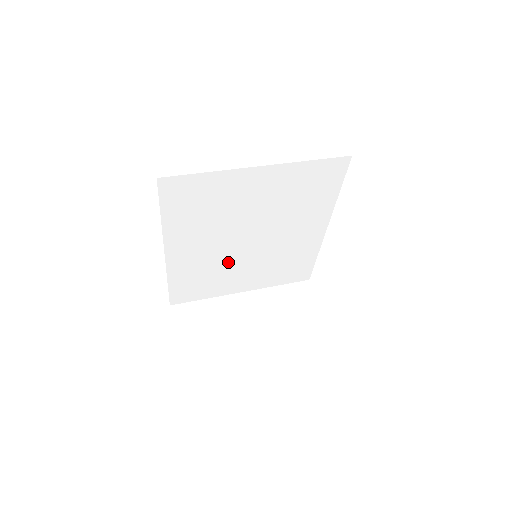
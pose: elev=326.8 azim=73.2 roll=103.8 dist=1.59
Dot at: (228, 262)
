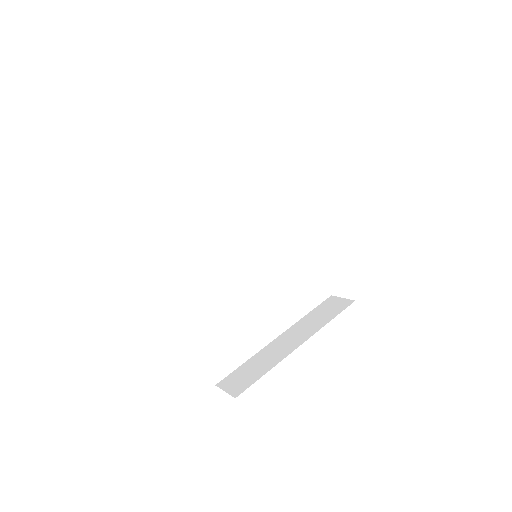
Dot at: (240, 295)
